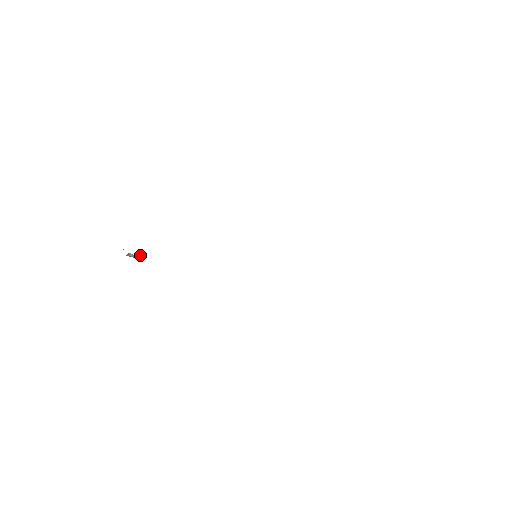
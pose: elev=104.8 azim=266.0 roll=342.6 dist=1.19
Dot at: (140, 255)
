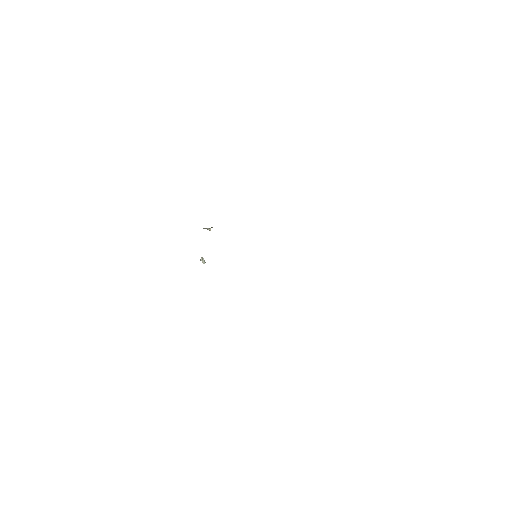
Dot at: occluded
